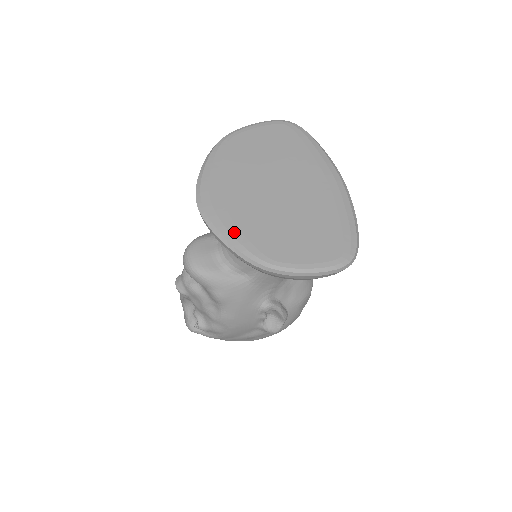
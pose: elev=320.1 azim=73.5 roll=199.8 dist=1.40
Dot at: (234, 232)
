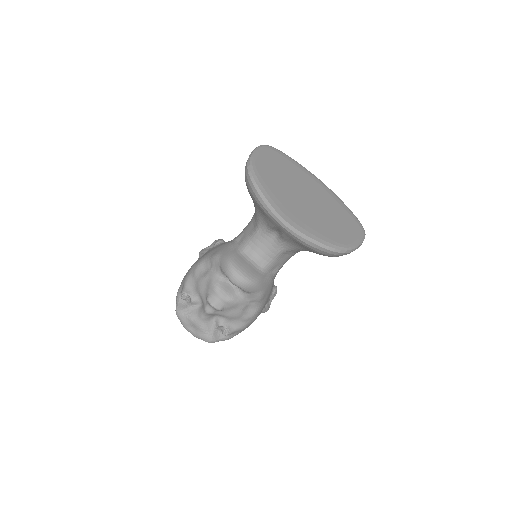
Dot at: (317, 235)
